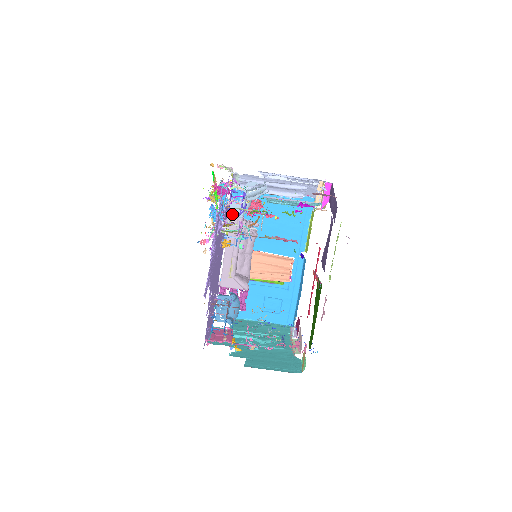
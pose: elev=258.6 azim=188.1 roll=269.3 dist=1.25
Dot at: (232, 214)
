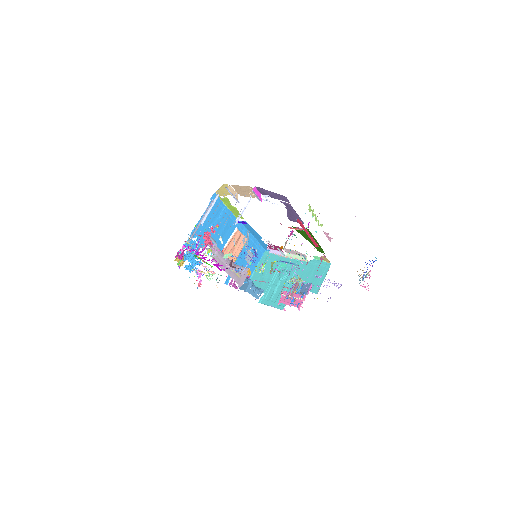
Dot at: occluded
